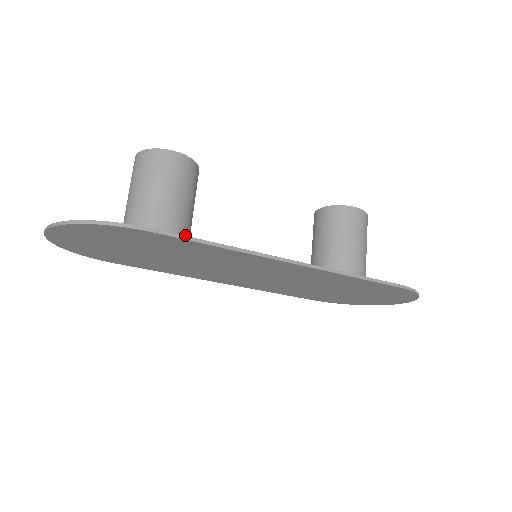
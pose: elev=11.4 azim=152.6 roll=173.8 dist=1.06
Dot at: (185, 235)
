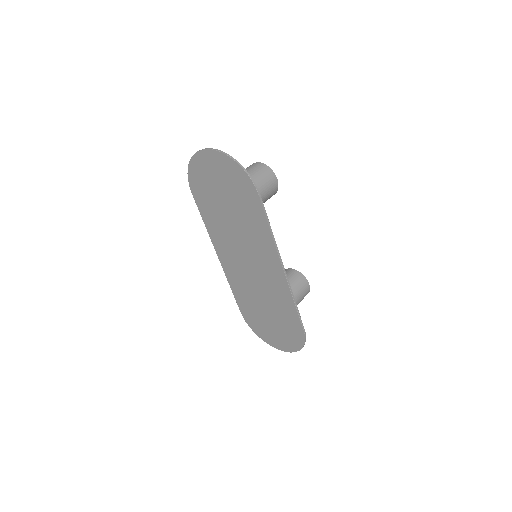
Dot at: occluded
